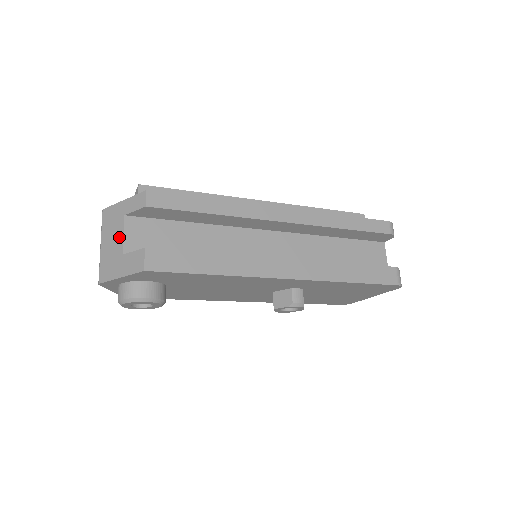
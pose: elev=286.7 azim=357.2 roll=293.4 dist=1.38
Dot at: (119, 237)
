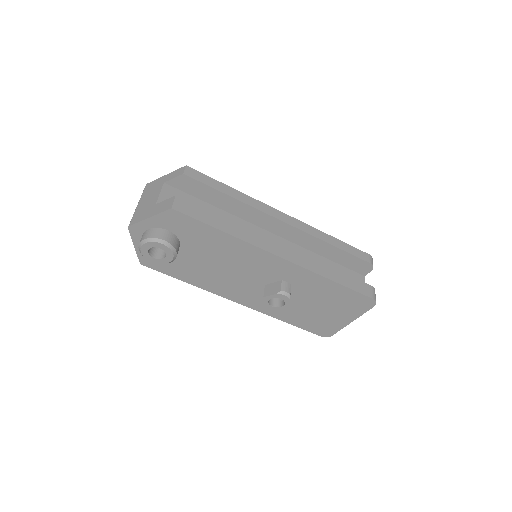
Dot at: (156, 195)
